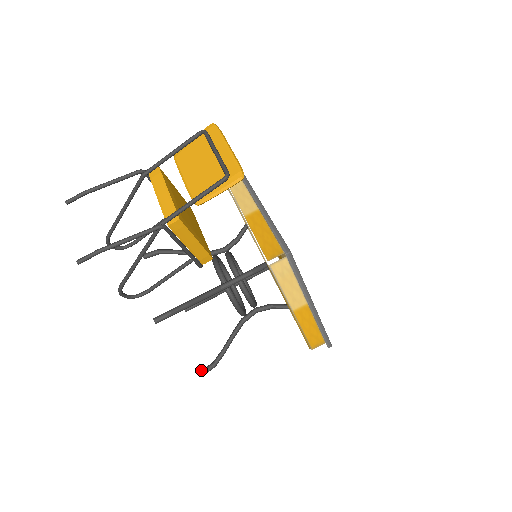
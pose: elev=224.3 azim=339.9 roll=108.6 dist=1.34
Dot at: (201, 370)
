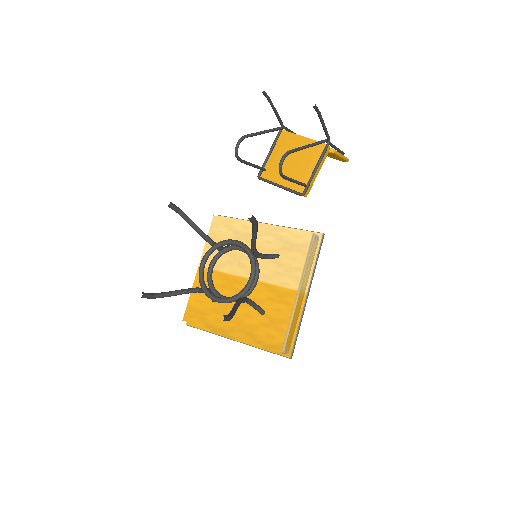
Dot at: occluded
